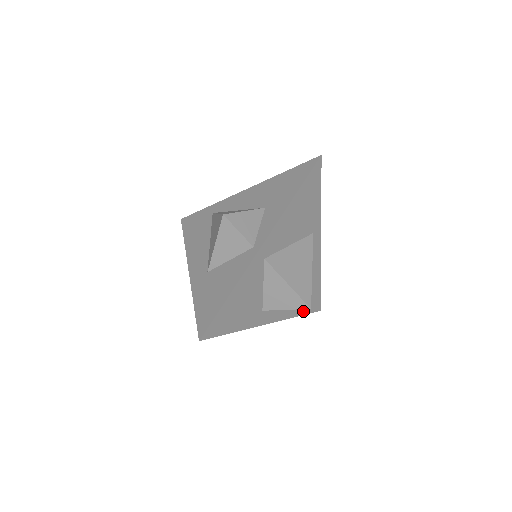
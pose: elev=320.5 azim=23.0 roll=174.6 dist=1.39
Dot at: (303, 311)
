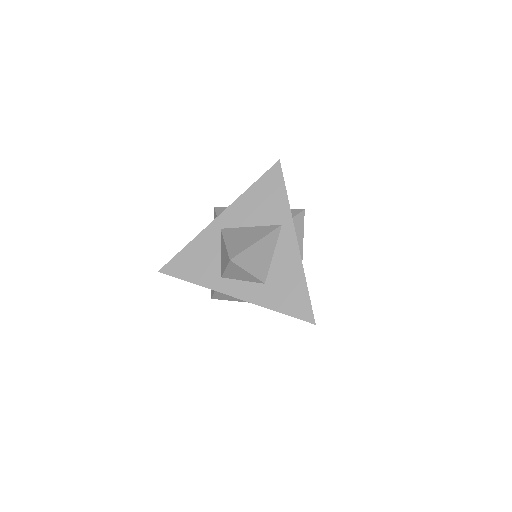
Dot at: (282, 308)
